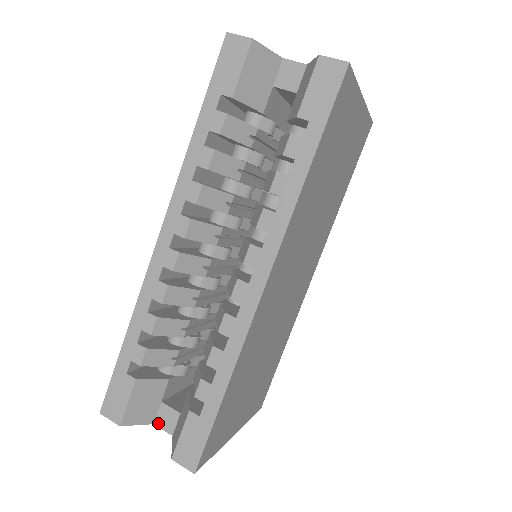
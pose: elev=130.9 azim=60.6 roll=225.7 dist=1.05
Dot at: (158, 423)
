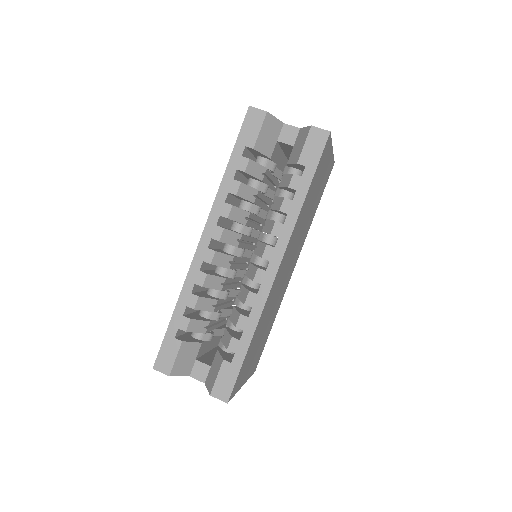
Dot at: (193, 375)
